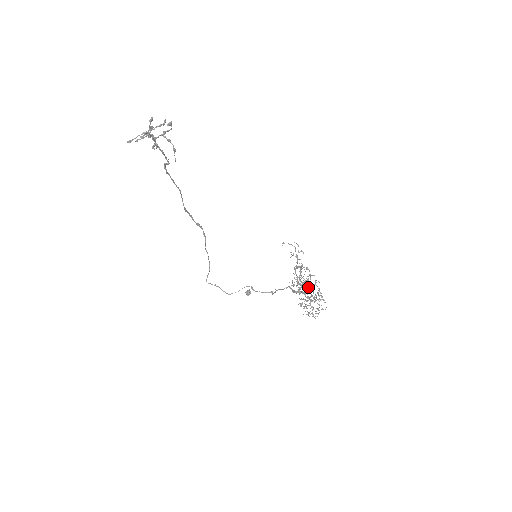
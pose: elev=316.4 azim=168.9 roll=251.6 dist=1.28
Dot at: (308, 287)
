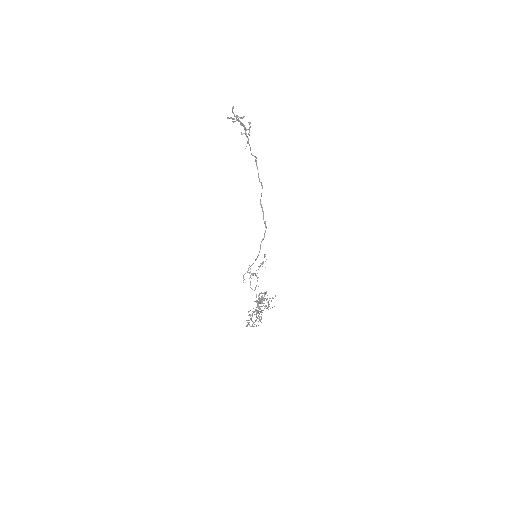
Dot at: occluded
